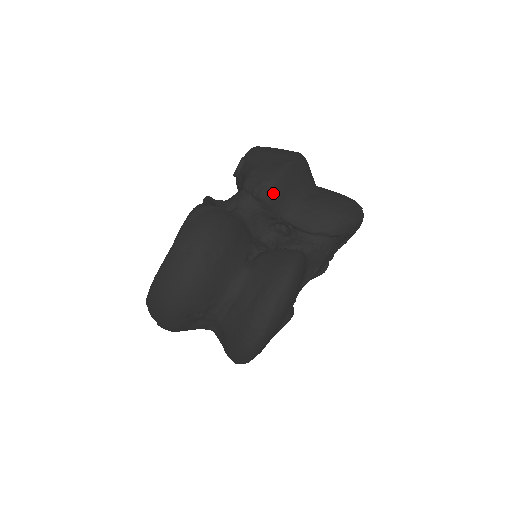
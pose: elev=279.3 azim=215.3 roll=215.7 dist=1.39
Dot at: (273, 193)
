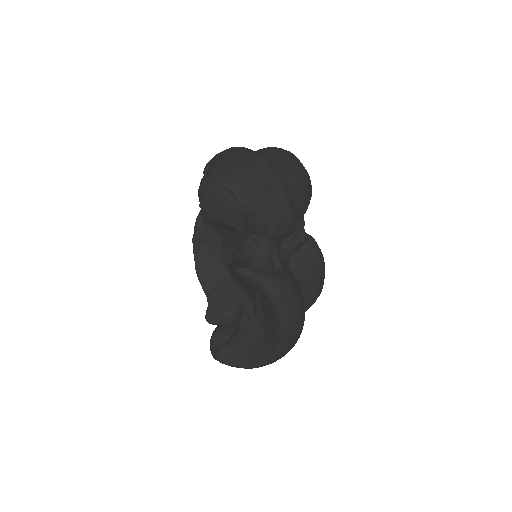
Dot at: occluded
